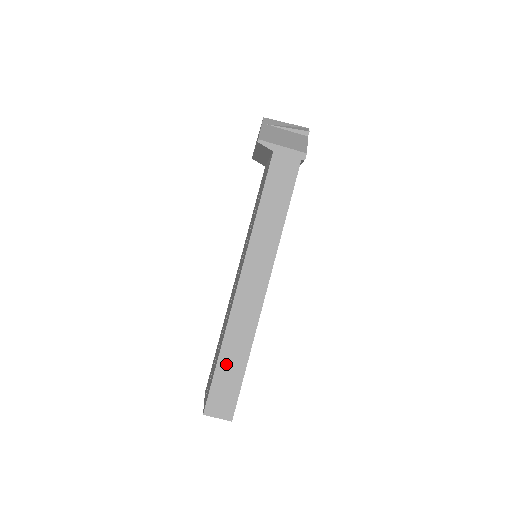
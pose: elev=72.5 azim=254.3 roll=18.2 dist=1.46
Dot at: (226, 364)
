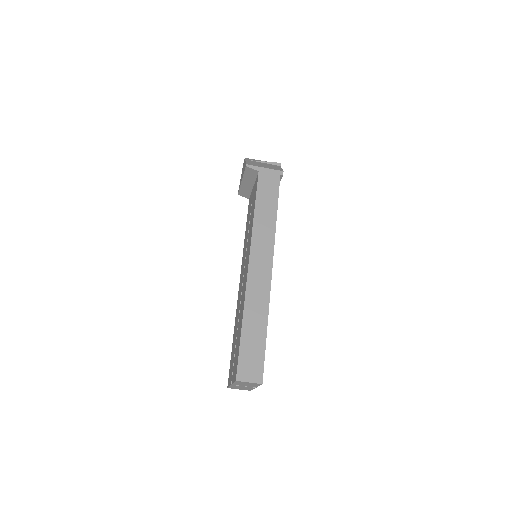
Dot at: (249, 333)
